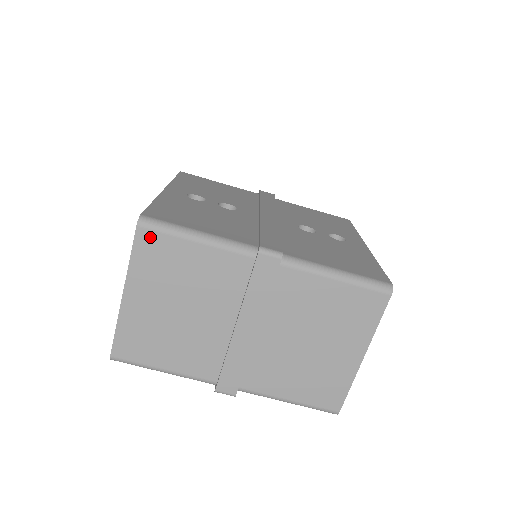
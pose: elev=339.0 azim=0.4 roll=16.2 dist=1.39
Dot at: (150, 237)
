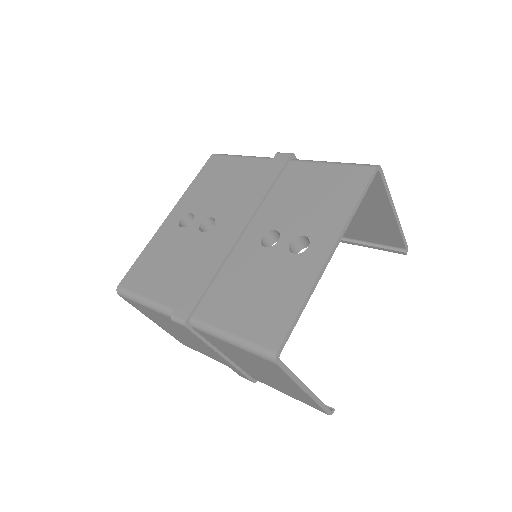
Dot at: (129, 301)
